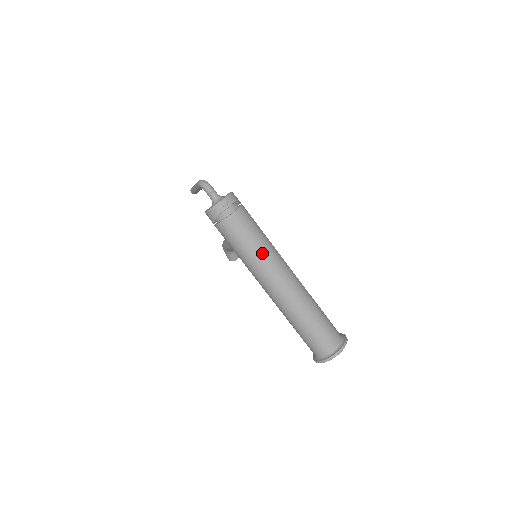
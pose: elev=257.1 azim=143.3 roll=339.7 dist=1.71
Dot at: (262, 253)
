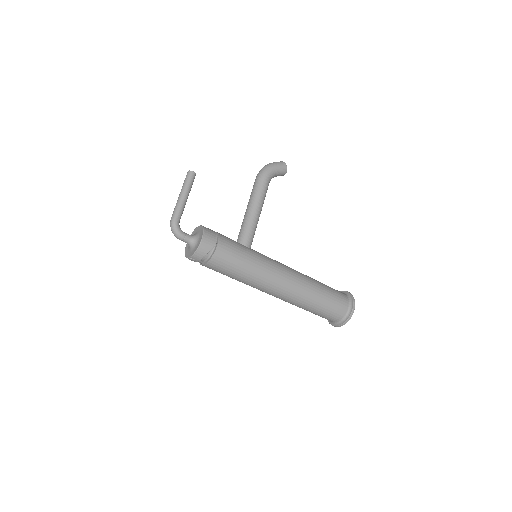
Dot at: (244, 283)
